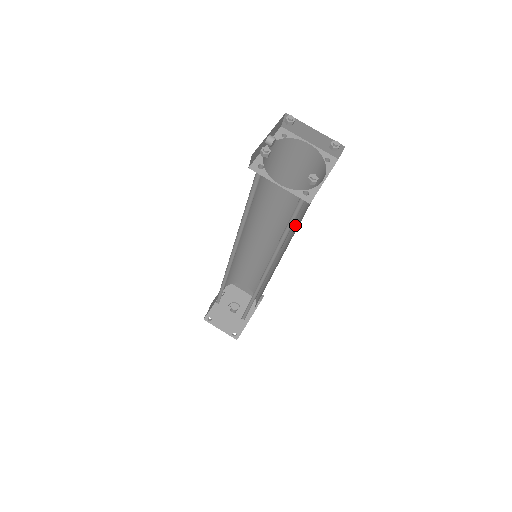
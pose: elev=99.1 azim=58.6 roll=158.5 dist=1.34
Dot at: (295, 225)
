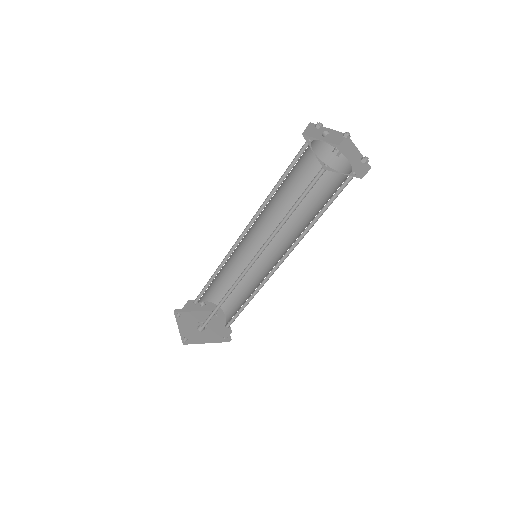
Dot at: occluded
